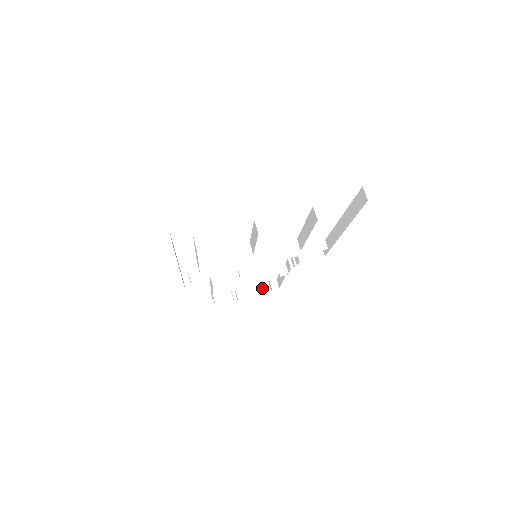
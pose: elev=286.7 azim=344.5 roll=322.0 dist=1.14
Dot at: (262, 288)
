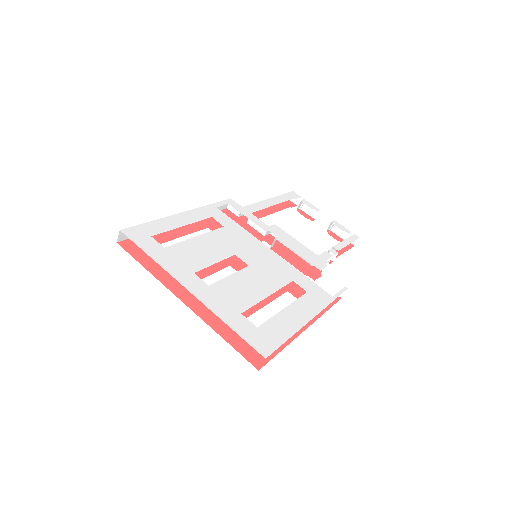
Dot at: (342, 231)
